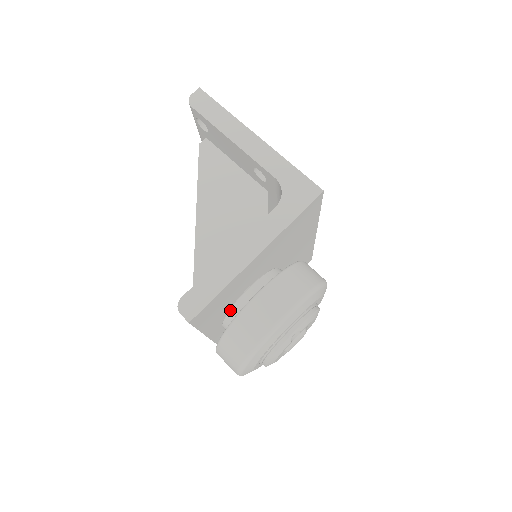
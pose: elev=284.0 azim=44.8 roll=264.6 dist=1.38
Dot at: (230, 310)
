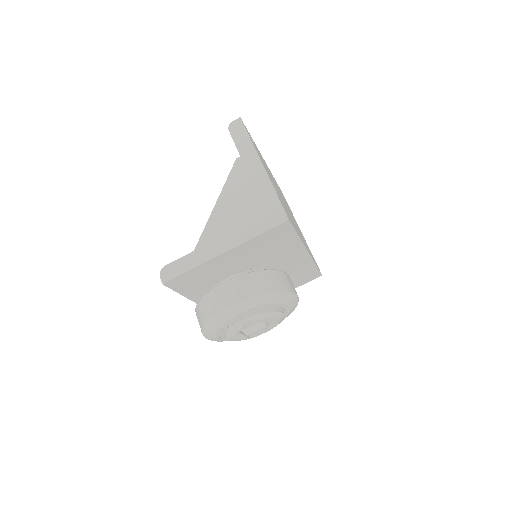
Dot at: (212, 288)
